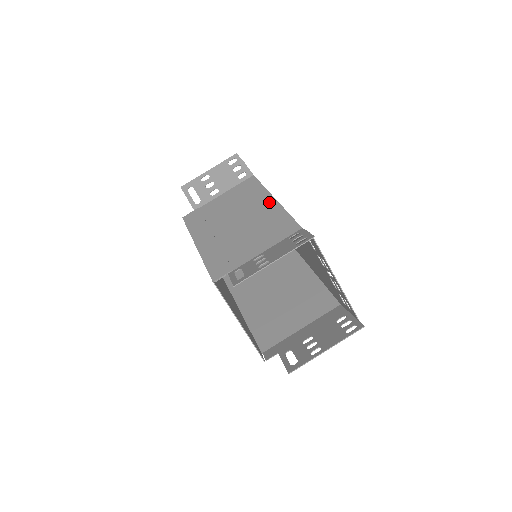
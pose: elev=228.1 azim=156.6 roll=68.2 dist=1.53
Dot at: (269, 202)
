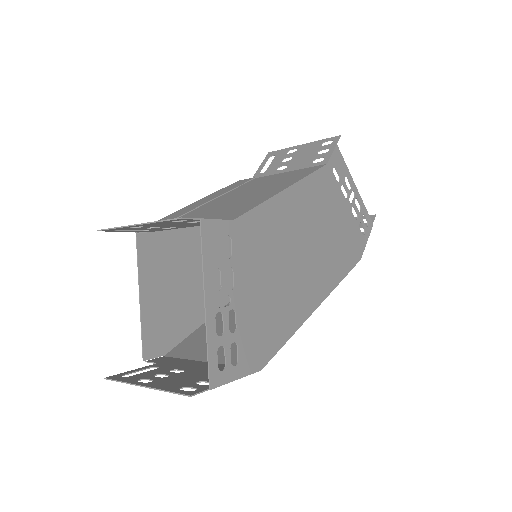
Dot at: (278, 189)
